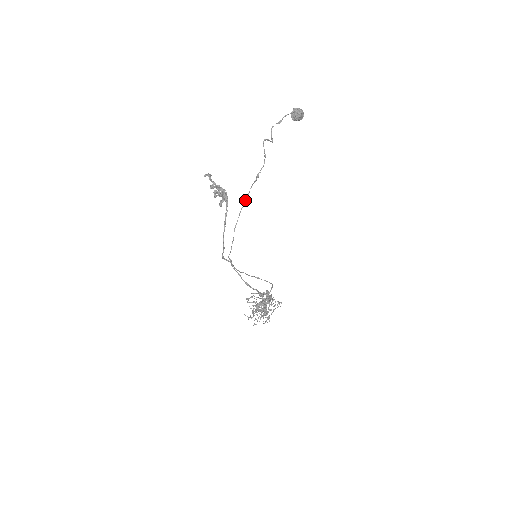
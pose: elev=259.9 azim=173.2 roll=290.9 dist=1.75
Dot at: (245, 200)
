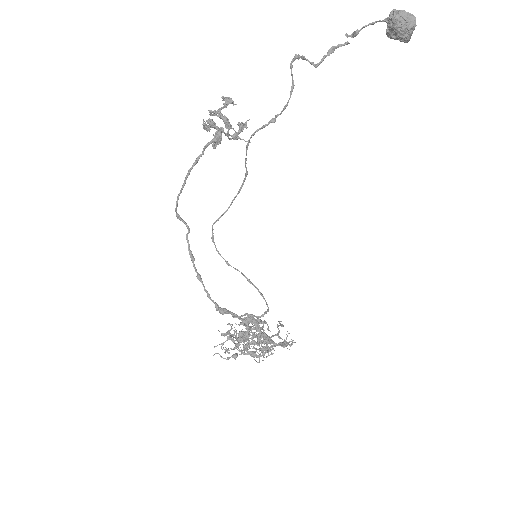
Dot at: (246, 153)
